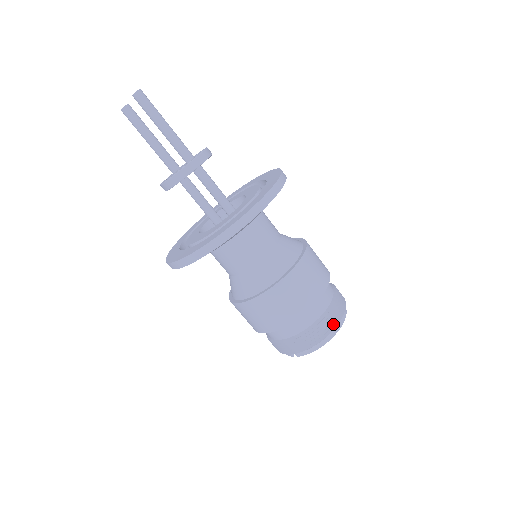
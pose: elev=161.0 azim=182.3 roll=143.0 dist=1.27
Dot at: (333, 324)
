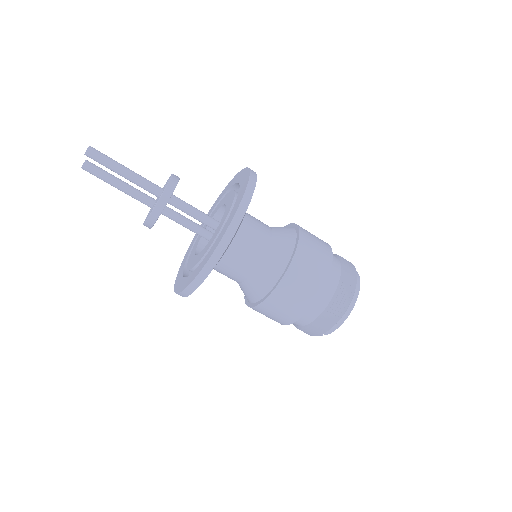
Dot at: (348, 298)
